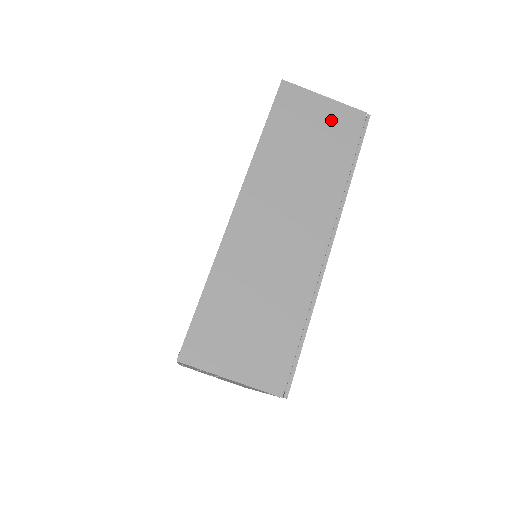
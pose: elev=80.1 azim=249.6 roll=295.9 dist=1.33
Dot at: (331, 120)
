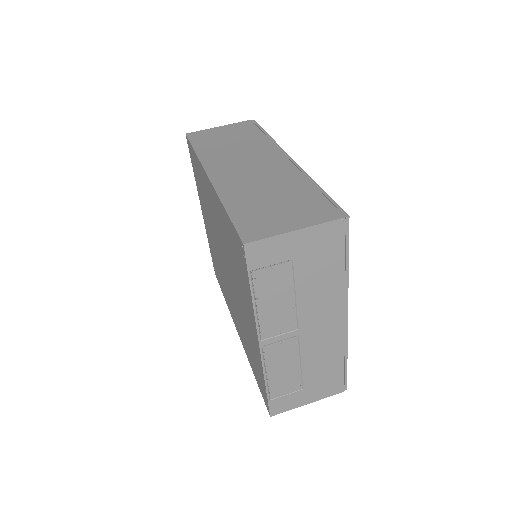
Dot at: (232, 130)
